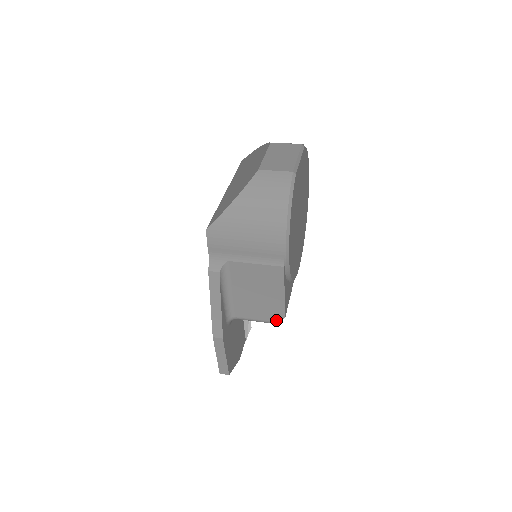
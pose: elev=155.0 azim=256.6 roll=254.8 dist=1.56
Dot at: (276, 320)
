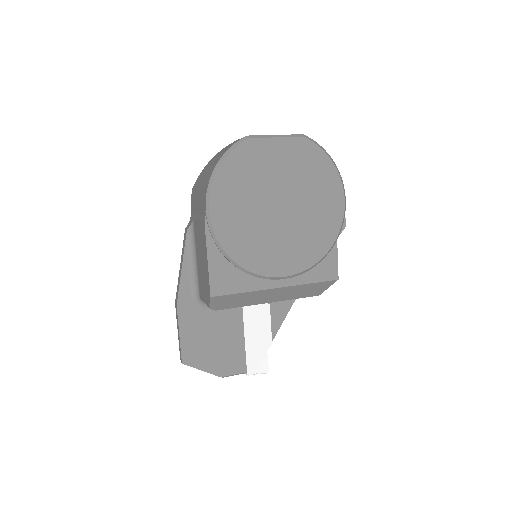
Dot at: (209, 301)
